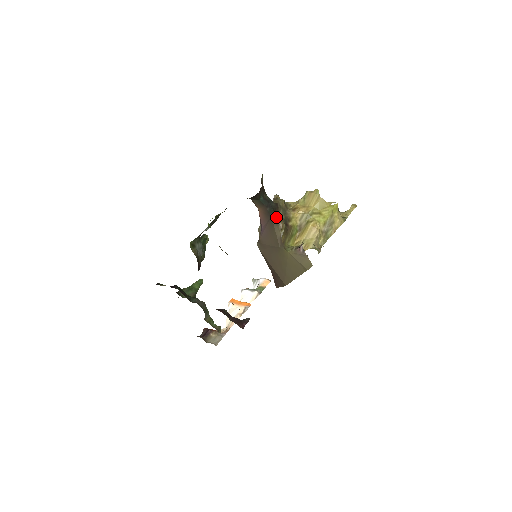
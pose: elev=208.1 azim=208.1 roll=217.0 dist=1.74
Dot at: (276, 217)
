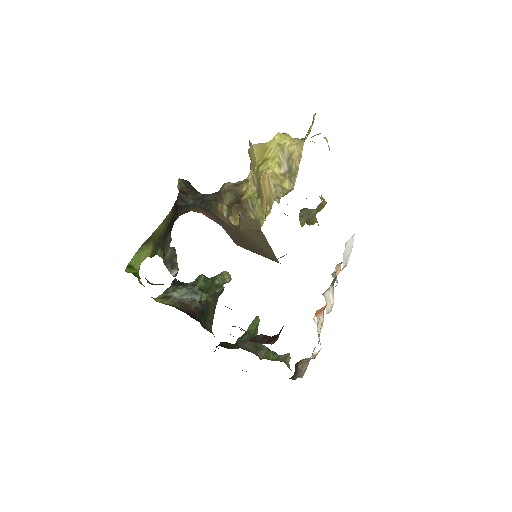
Dot at: (212, 206)
